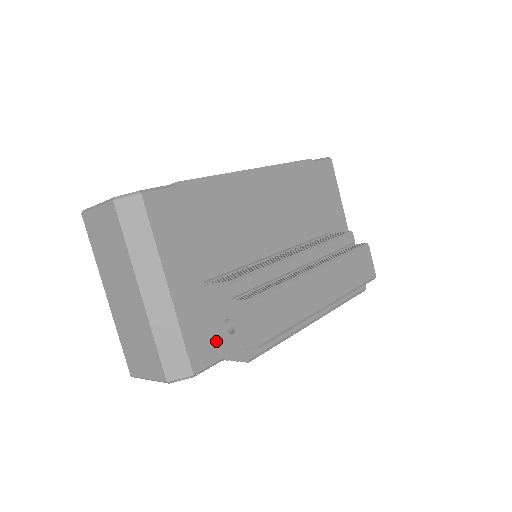
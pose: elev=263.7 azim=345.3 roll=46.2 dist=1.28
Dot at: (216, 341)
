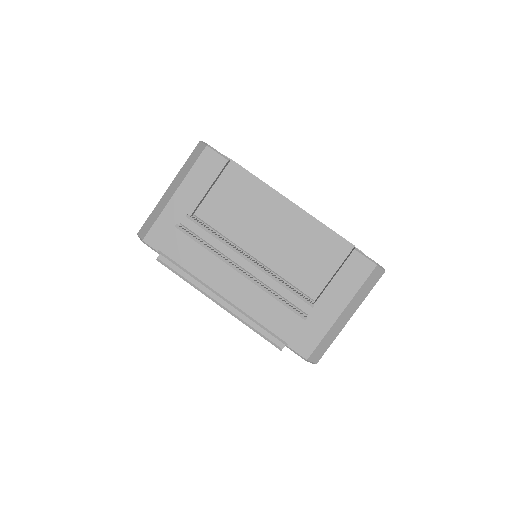
Dot at: occluded
